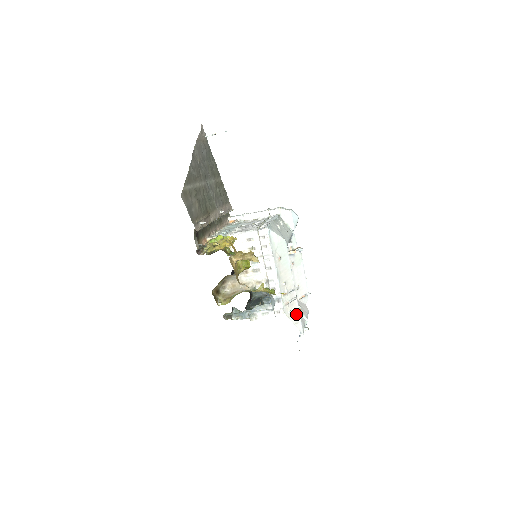
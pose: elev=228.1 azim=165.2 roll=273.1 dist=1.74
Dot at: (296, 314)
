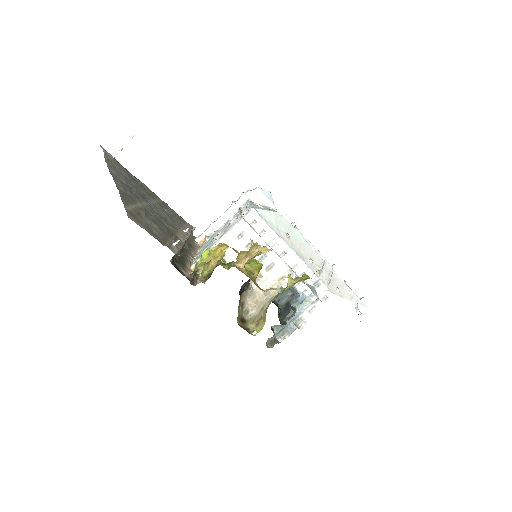
Dot at: (344, 288)
